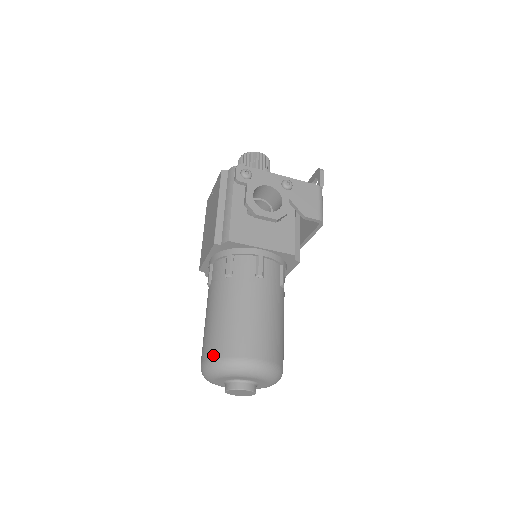
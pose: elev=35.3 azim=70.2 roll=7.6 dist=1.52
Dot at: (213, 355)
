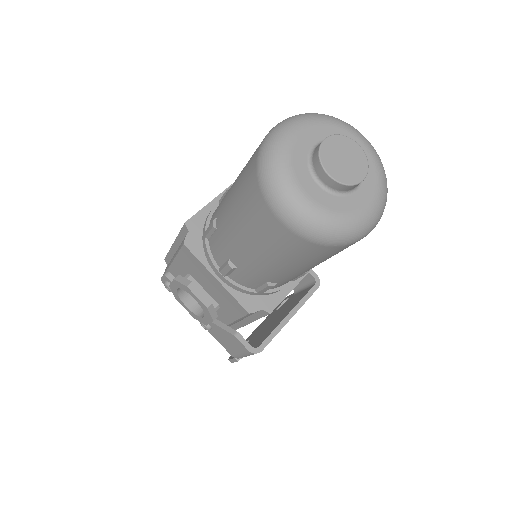
Dot at: occluded
